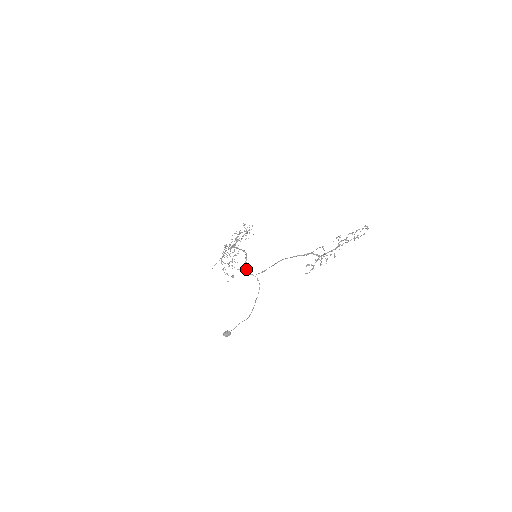
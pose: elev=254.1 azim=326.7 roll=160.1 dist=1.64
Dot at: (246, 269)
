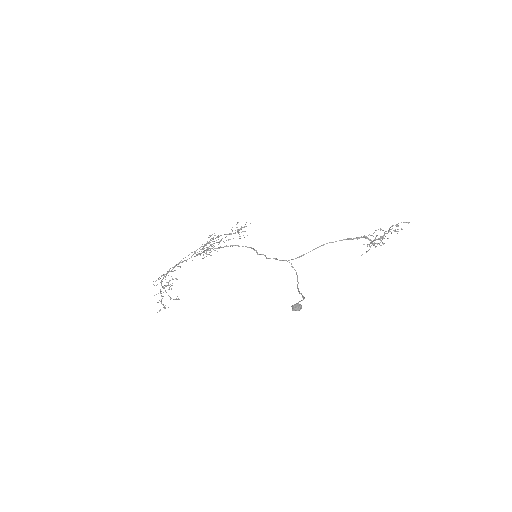
Dot at: (267, 258)
